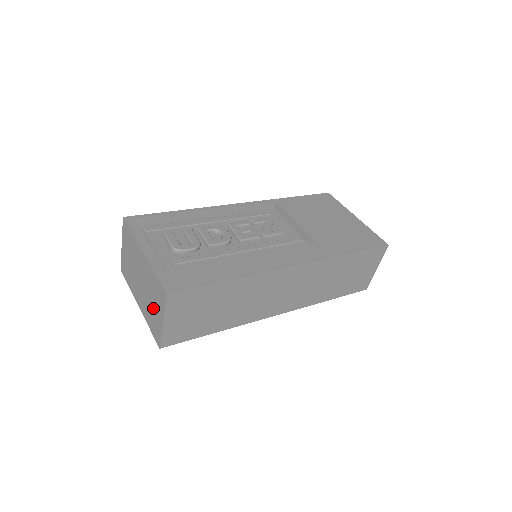
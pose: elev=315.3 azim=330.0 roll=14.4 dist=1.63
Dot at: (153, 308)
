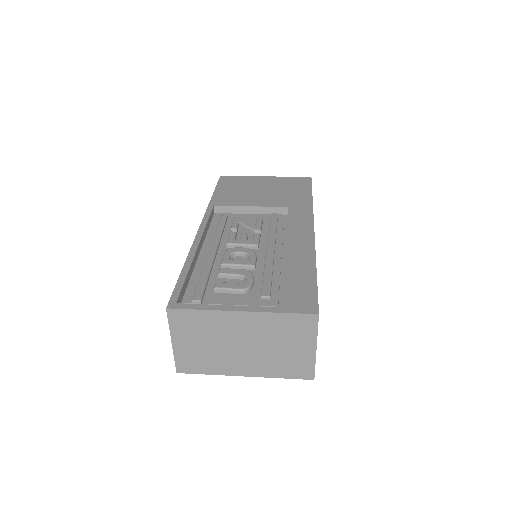
Dot at: (287, 351)
